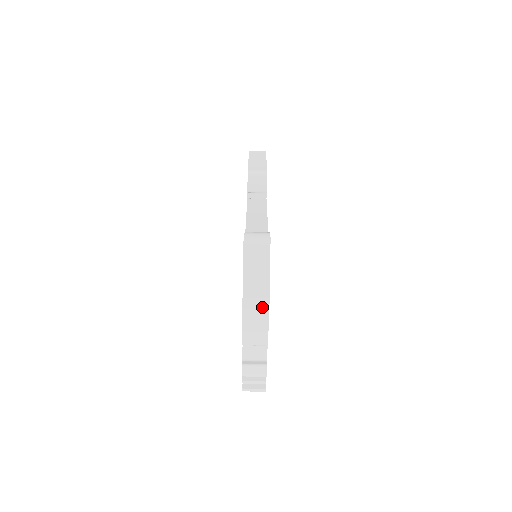
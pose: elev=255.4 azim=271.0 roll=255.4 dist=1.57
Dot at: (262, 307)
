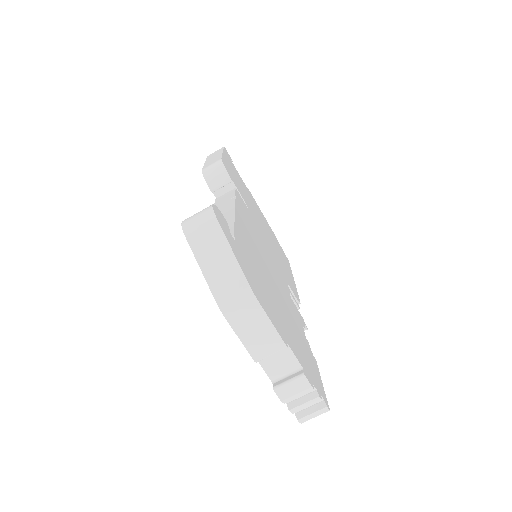
Dot at: (245, 299)
